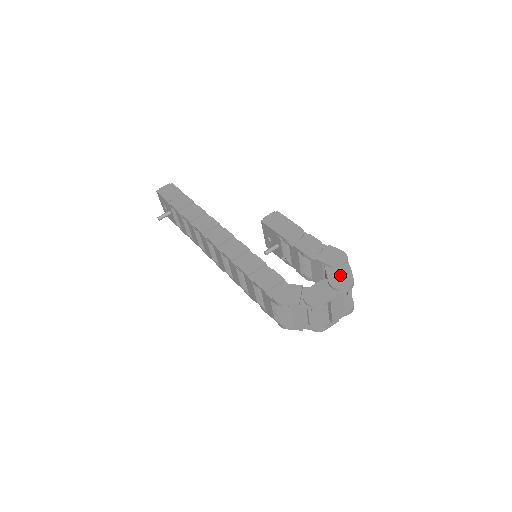
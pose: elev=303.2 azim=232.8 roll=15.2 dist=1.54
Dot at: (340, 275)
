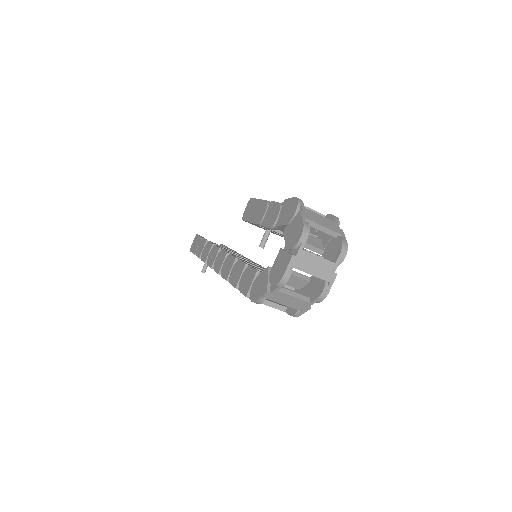
Dot at: (293, 229)
